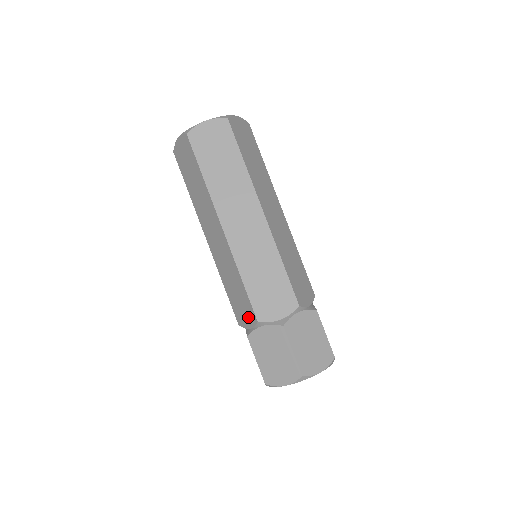
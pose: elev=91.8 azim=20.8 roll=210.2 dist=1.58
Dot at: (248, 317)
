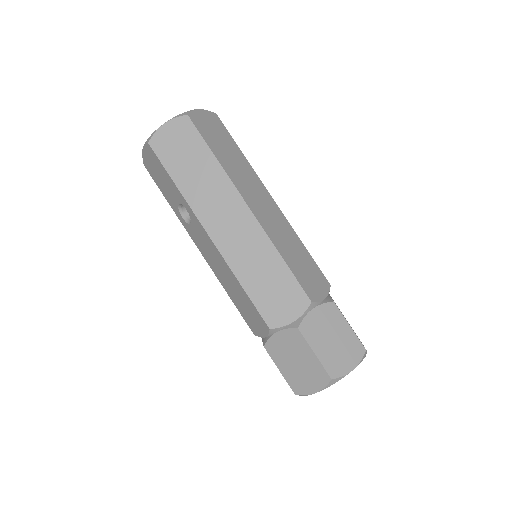
Dot at: (292, 305)
